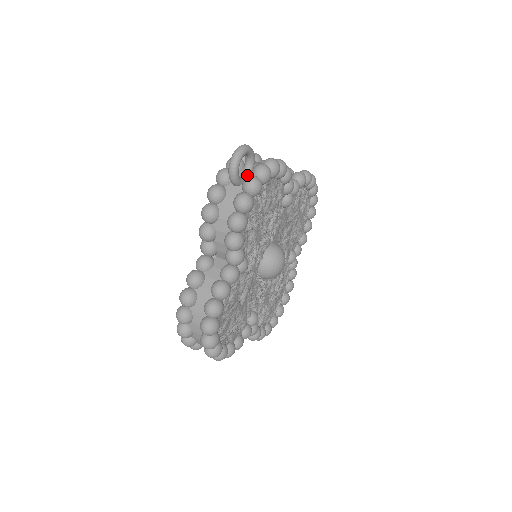
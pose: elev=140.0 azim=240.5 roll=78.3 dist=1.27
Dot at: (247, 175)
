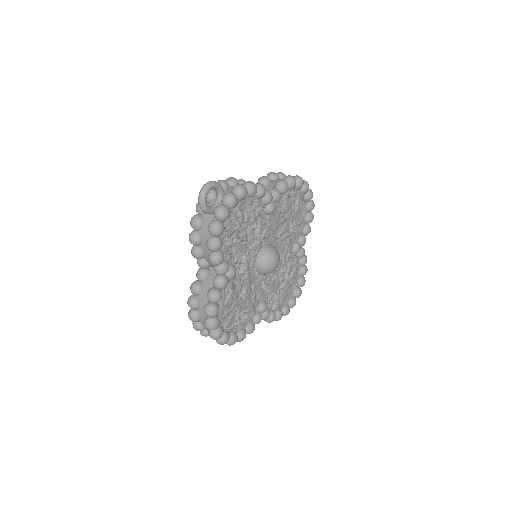
Dot at: (218, 203)
